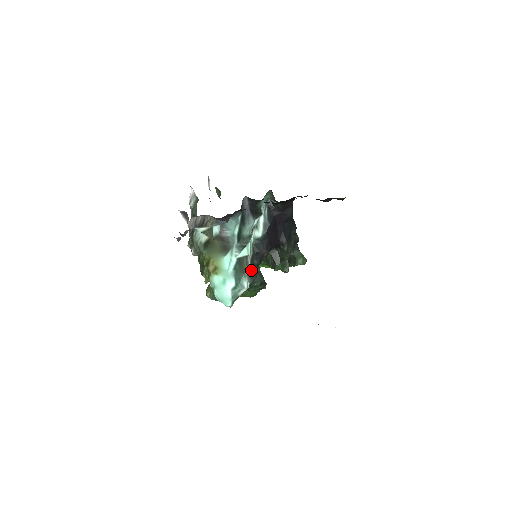
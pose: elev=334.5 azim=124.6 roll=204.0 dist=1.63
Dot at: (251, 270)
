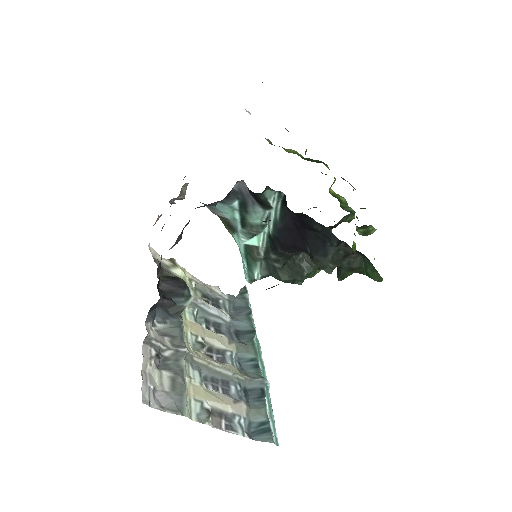
Dot at: (267, 262)
